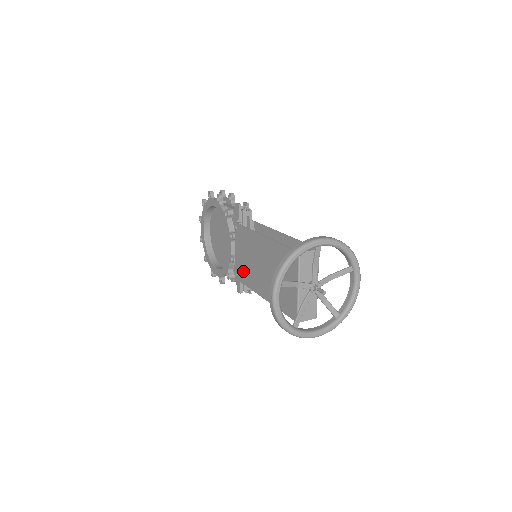
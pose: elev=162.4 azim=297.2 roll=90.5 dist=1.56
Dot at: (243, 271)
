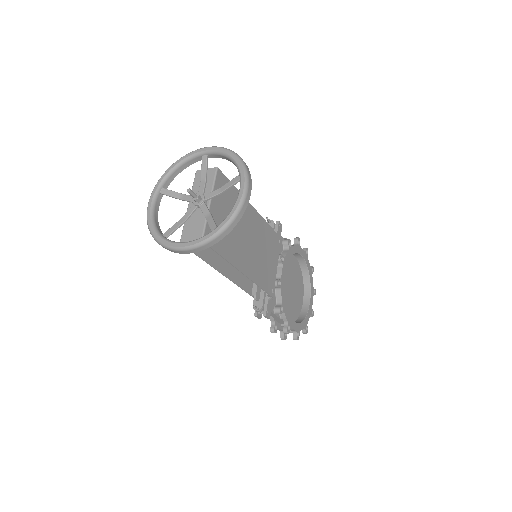
Dot at: occluded
